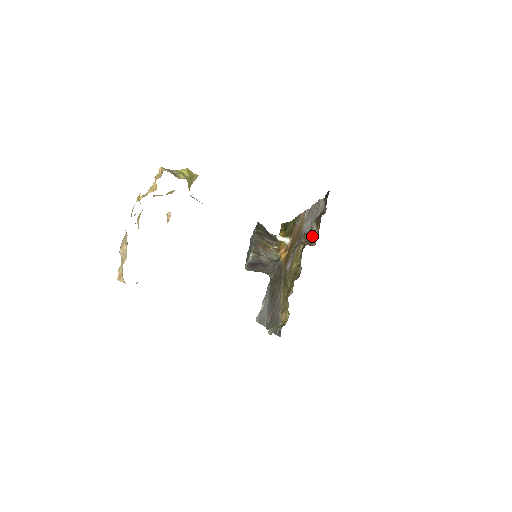
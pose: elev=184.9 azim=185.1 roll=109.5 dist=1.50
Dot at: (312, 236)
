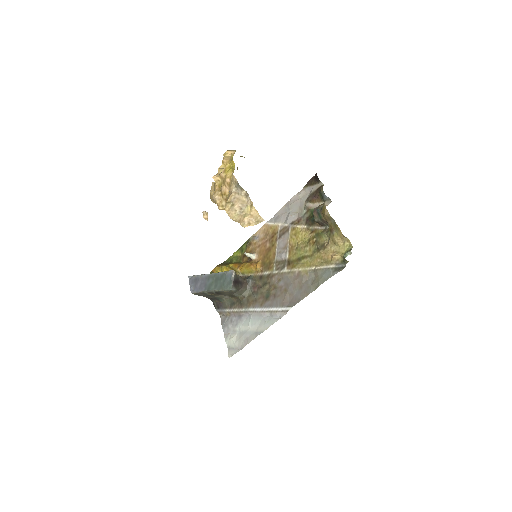
Dot at: (313, 209)
